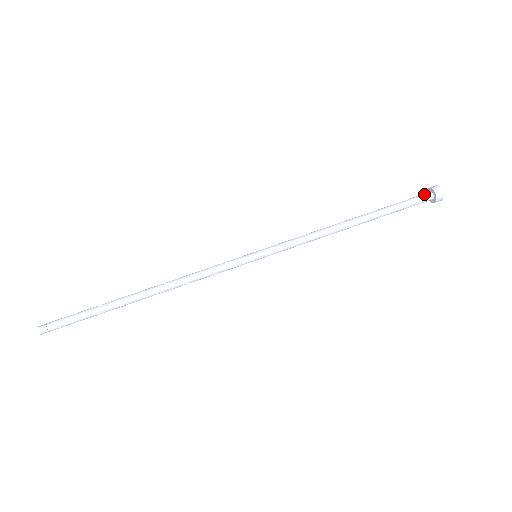
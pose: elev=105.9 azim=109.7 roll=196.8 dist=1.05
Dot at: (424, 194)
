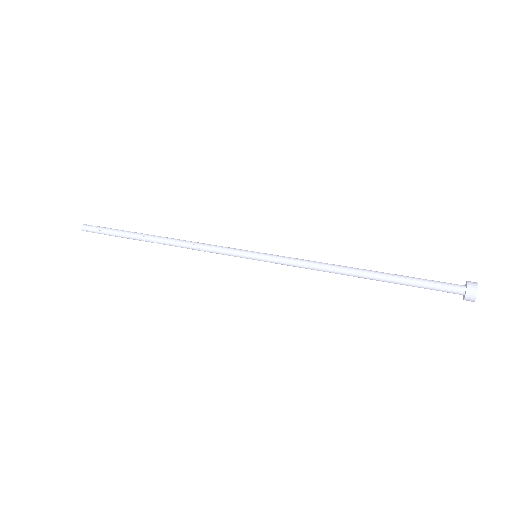
Dot at: (454, 287)
